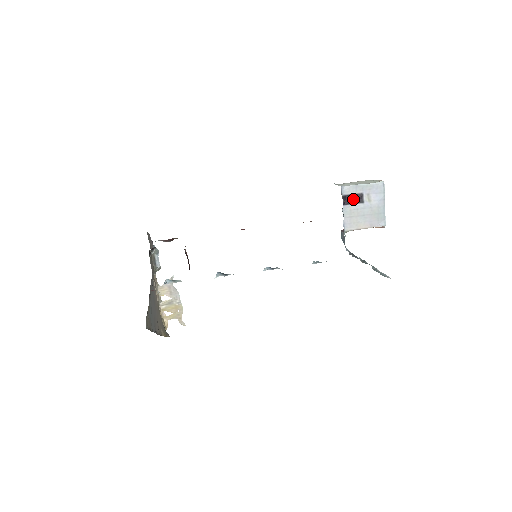
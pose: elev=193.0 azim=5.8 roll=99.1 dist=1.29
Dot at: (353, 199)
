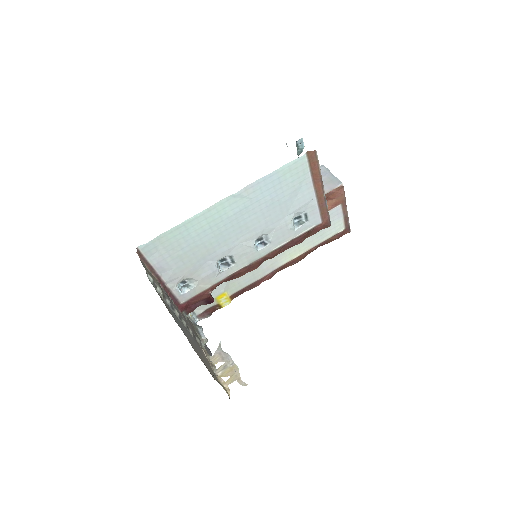
Dot at: occluded
